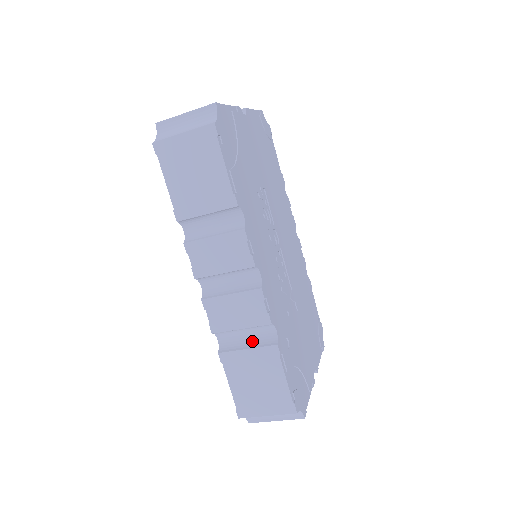
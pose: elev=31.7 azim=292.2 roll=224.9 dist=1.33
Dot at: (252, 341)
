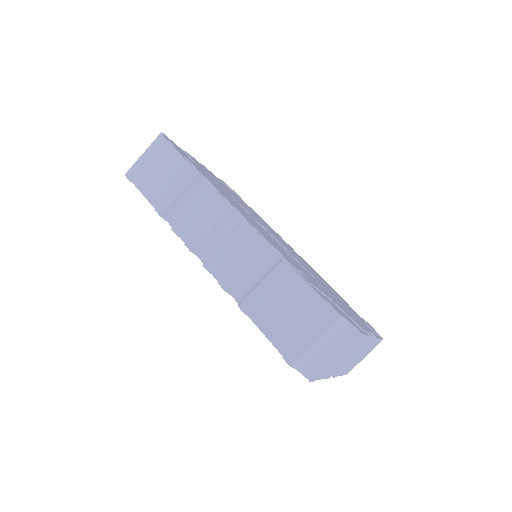
Dot at: (263, 276)
